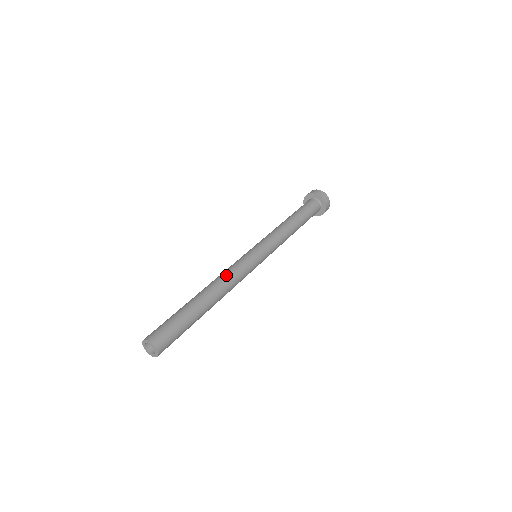
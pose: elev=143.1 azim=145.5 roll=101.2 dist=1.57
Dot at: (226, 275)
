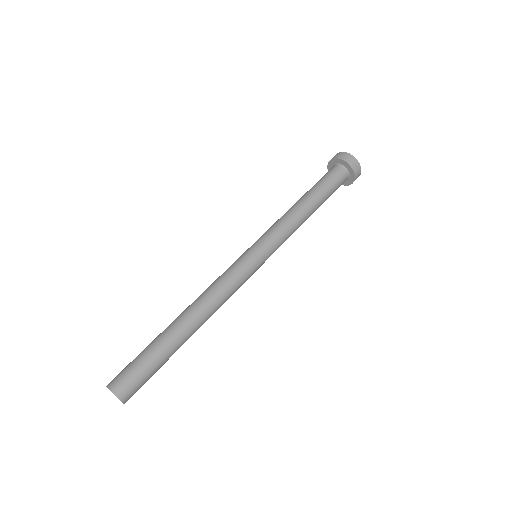
Dot at: (207, 288)
